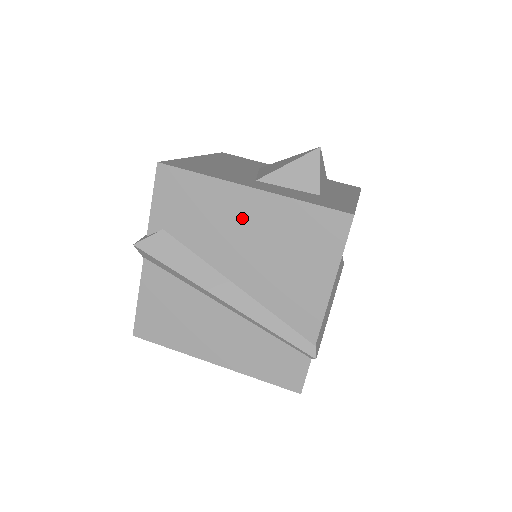
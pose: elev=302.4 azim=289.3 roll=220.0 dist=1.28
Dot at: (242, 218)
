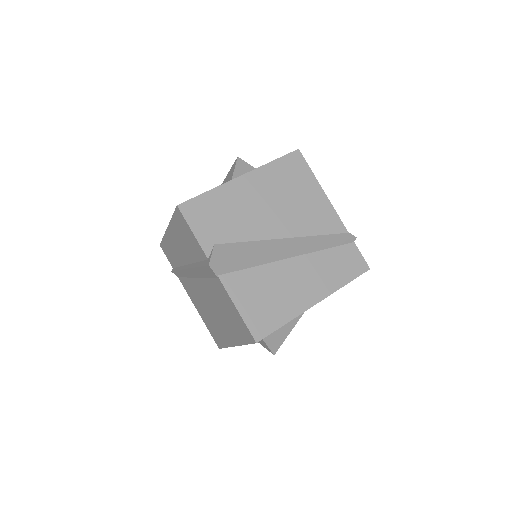
Dot at: (252, 196)
